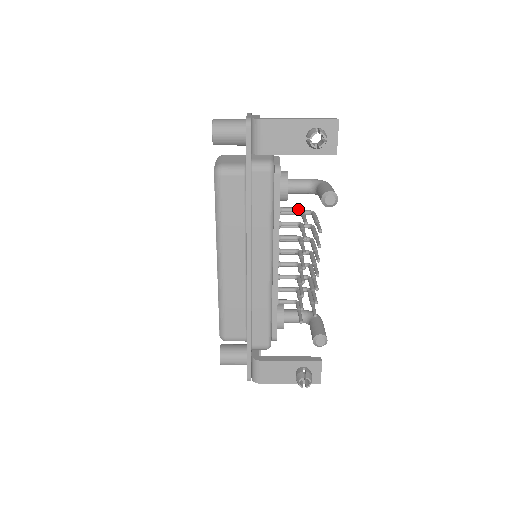
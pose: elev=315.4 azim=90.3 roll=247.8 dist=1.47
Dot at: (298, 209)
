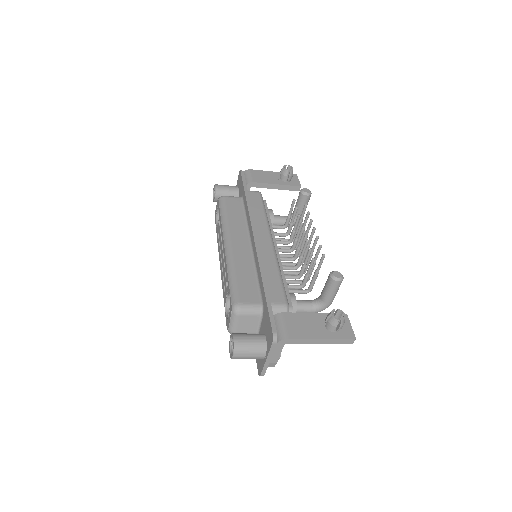
Dot at: (283, 225)
